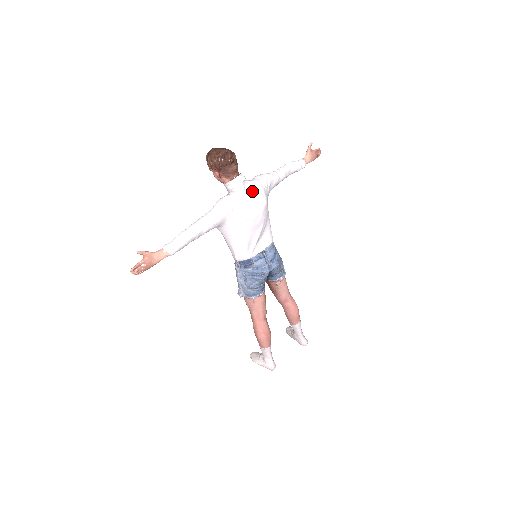
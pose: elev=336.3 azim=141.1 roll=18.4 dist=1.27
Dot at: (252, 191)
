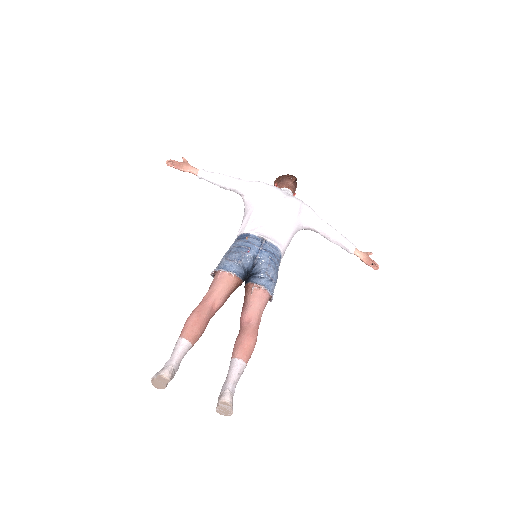
Dot at: (291, 196)
